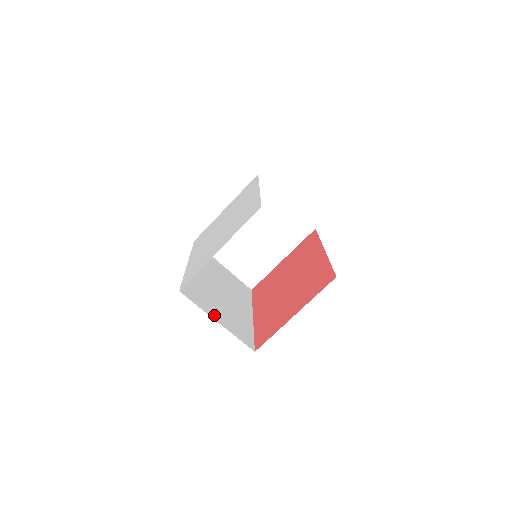
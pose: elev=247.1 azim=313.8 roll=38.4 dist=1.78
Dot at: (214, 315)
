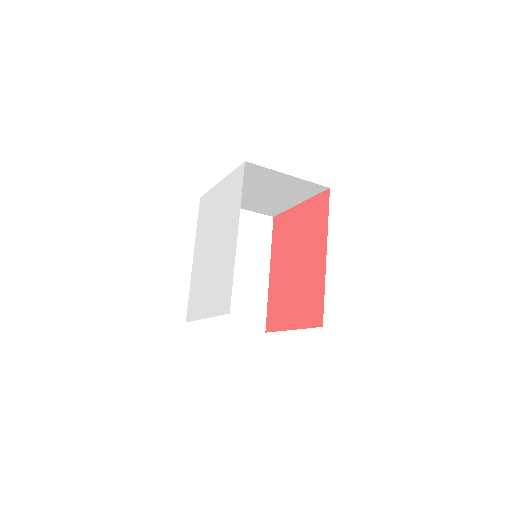
Dot at: (223, 320)
